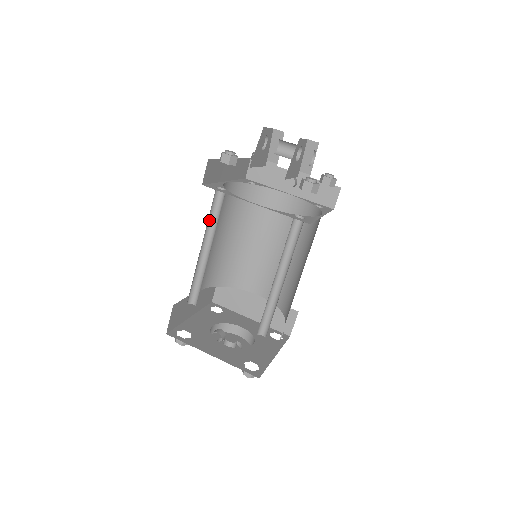
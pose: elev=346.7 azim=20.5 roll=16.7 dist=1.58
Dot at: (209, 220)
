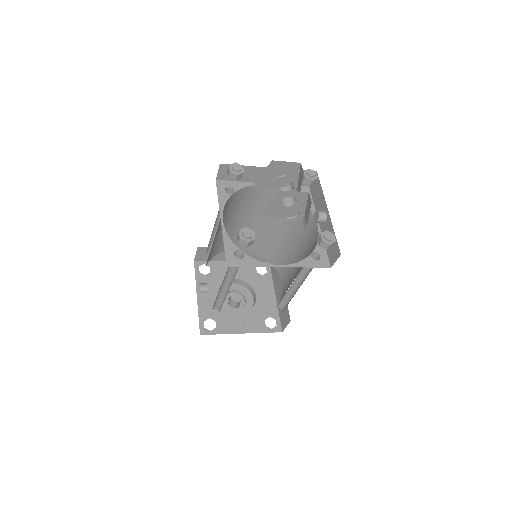
Dot at: occluded
